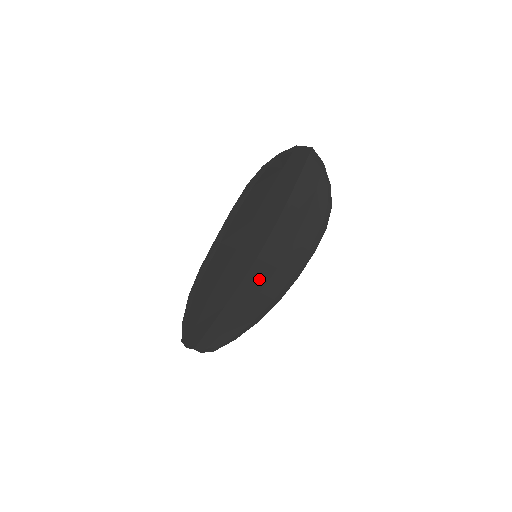
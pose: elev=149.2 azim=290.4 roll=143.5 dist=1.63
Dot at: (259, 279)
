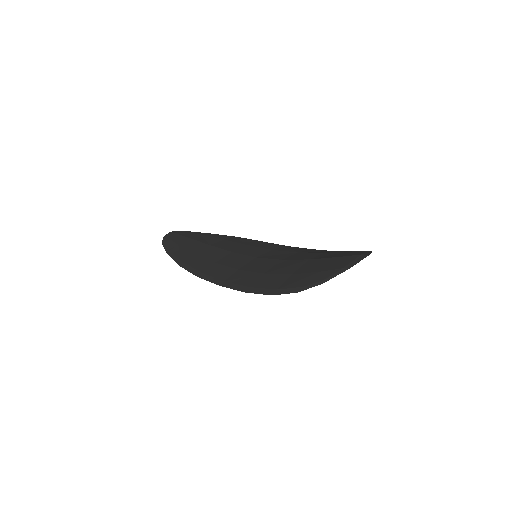
Dot at: occluded
